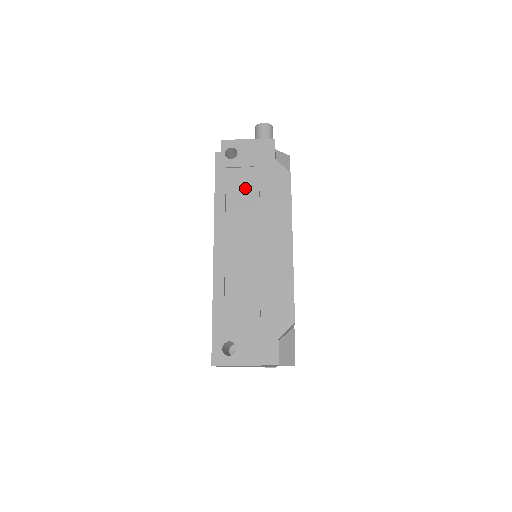
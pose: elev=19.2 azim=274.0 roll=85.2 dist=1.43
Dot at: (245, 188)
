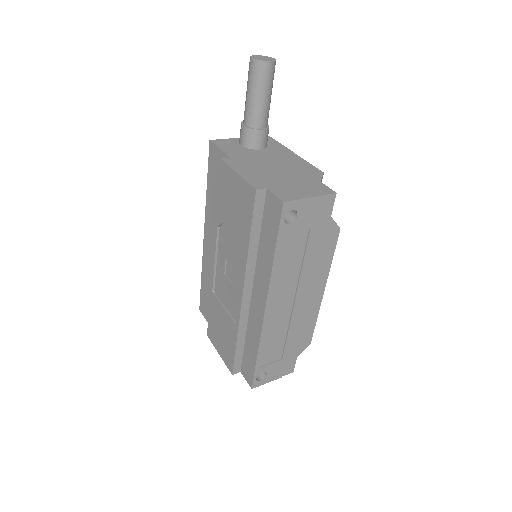
Dot at: (296, 251)
